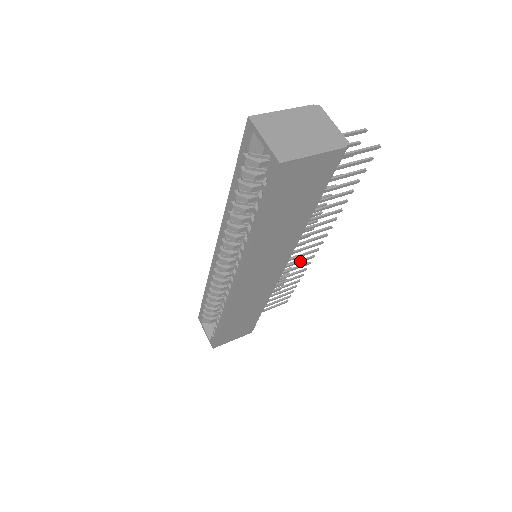
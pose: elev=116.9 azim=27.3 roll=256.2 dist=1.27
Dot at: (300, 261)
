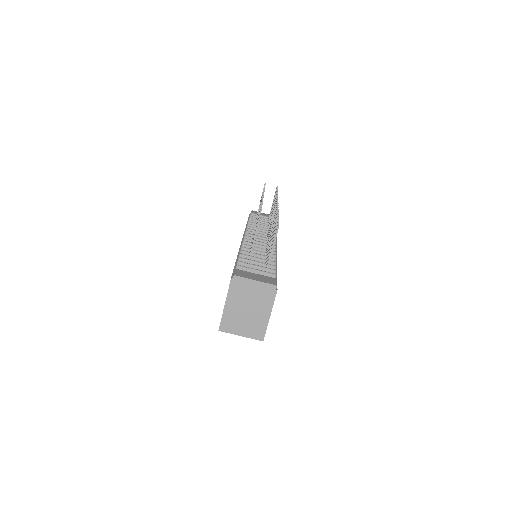
Dot at: occluded
